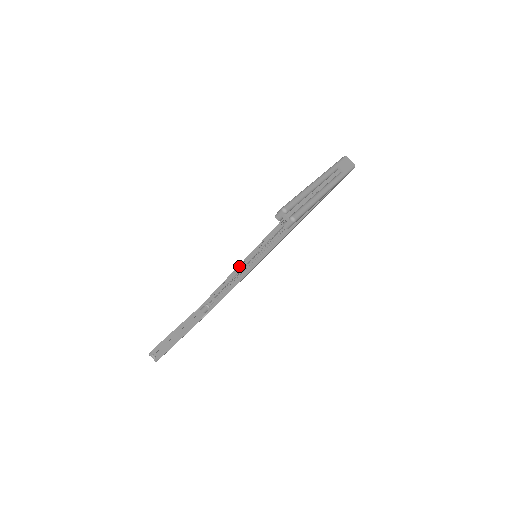
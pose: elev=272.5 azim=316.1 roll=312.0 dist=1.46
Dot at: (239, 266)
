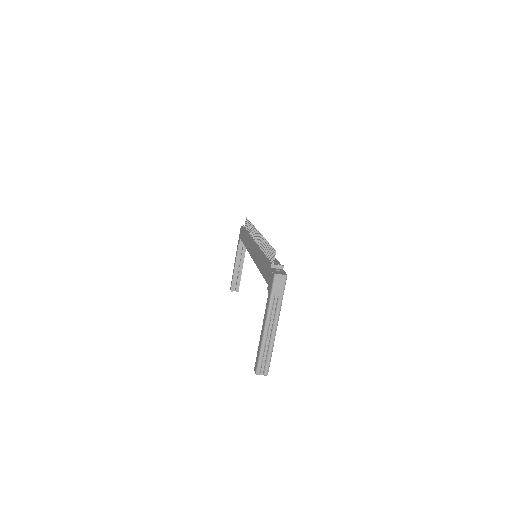
Dot at: occluded
